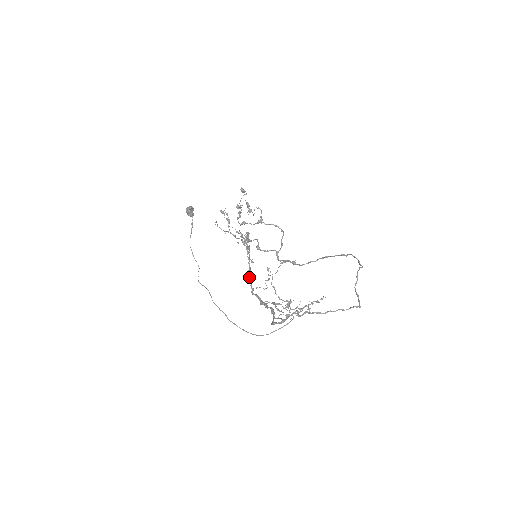
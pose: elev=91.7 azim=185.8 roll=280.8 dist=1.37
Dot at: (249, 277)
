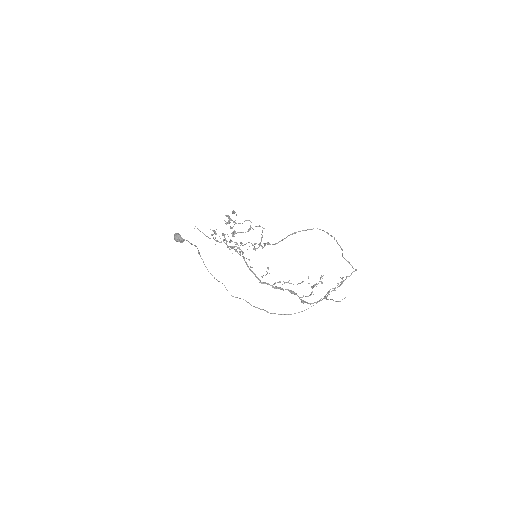
Dot at: (251, 271)
